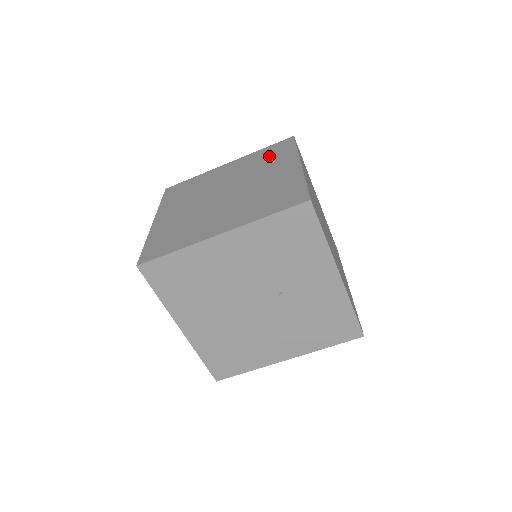
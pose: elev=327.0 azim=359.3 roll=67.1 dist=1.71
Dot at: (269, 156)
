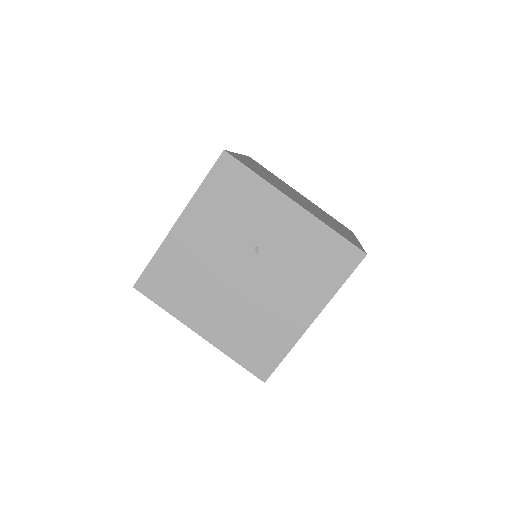
Dot at: occluded
